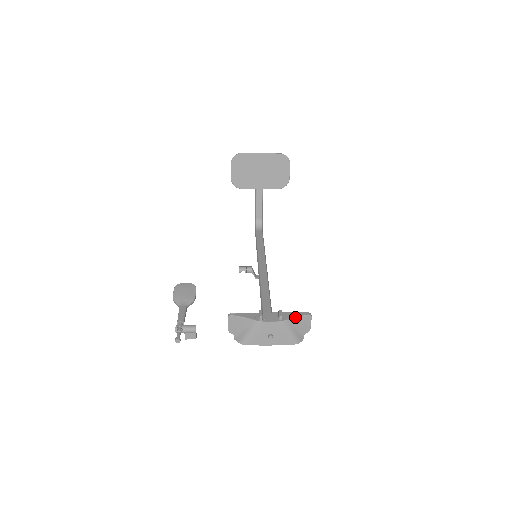
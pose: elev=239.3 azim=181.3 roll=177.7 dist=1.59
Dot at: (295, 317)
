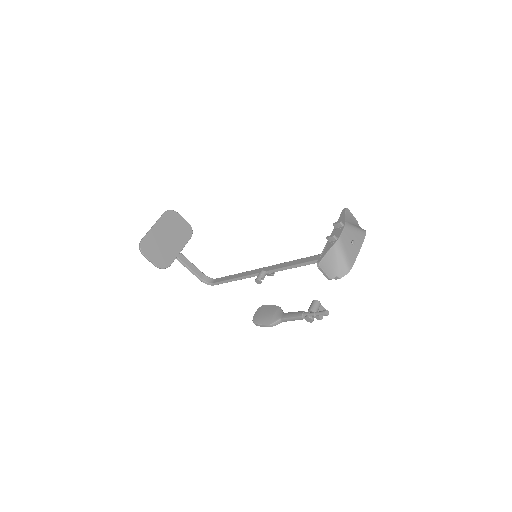
Dot at: (344, 216)
